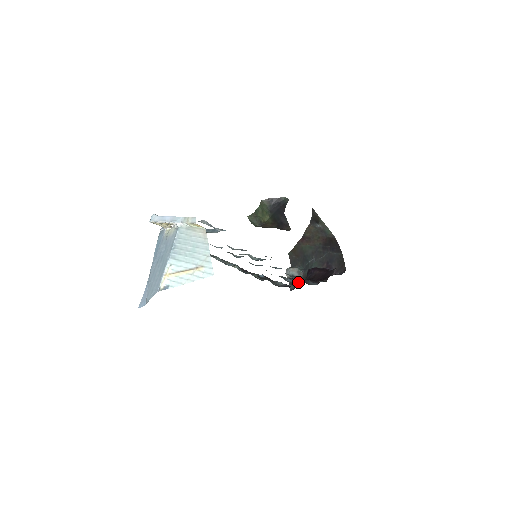
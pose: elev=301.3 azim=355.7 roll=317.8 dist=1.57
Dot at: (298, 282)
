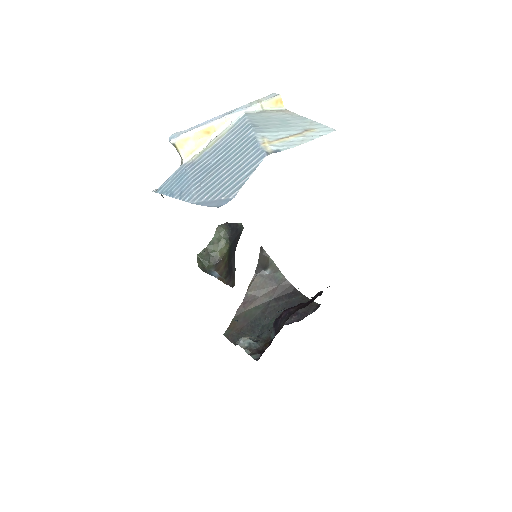
Dot at: (260, 349)
